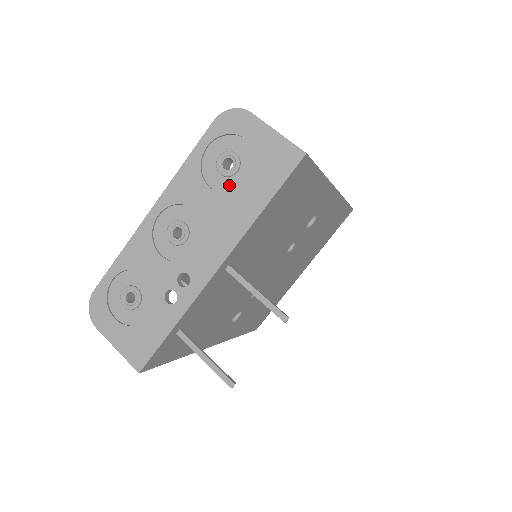
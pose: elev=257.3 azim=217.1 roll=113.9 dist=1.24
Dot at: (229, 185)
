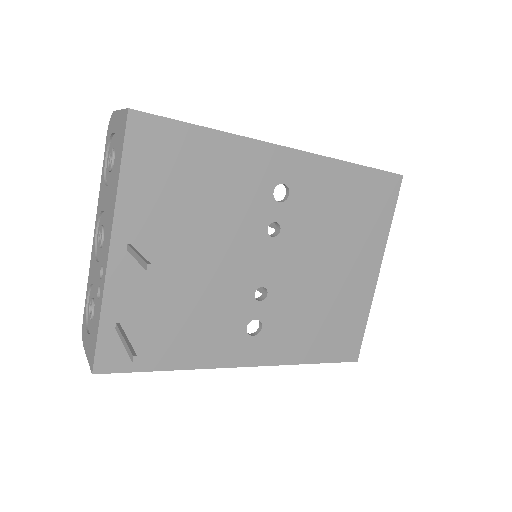
Dot at: occluded
